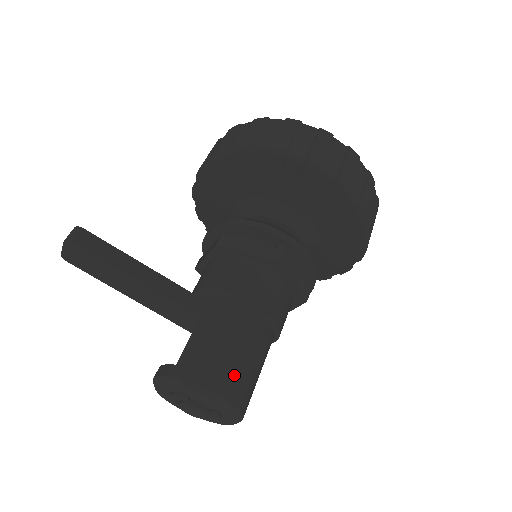
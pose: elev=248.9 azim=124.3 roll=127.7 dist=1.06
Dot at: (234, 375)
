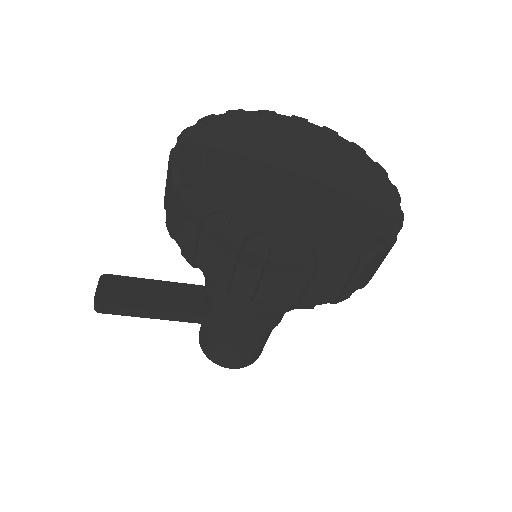
Dot at: (242, 360)
